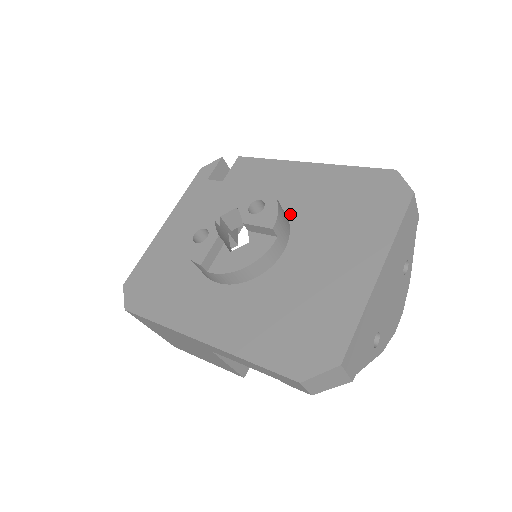
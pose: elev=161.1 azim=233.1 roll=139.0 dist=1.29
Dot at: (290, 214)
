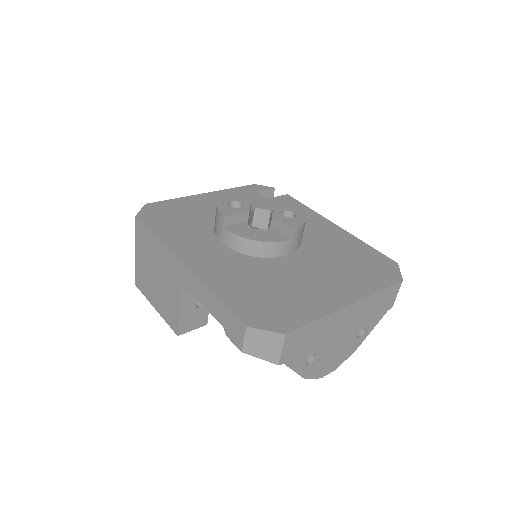
Dot at: (305, 241)
